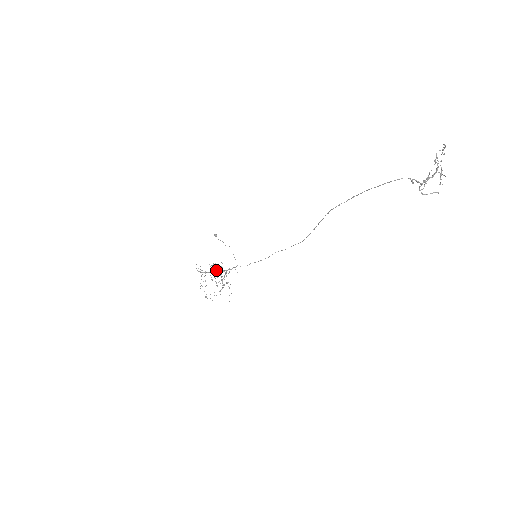
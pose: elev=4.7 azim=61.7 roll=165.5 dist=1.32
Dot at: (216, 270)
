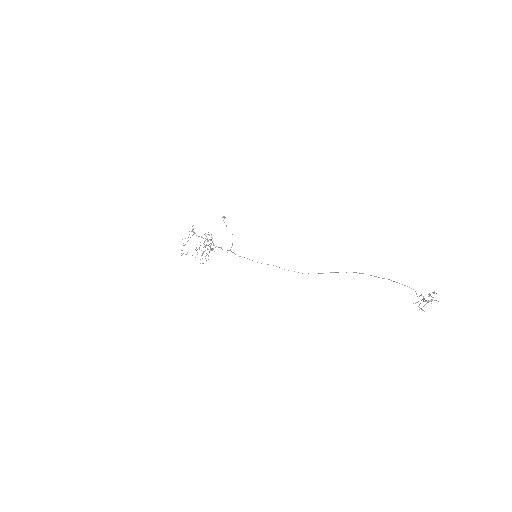
Dot at: occluded
